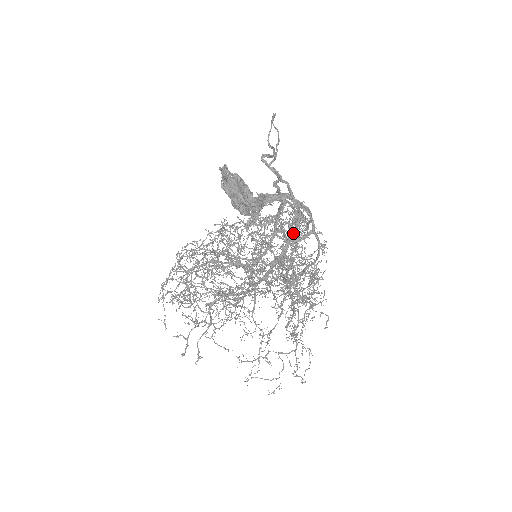
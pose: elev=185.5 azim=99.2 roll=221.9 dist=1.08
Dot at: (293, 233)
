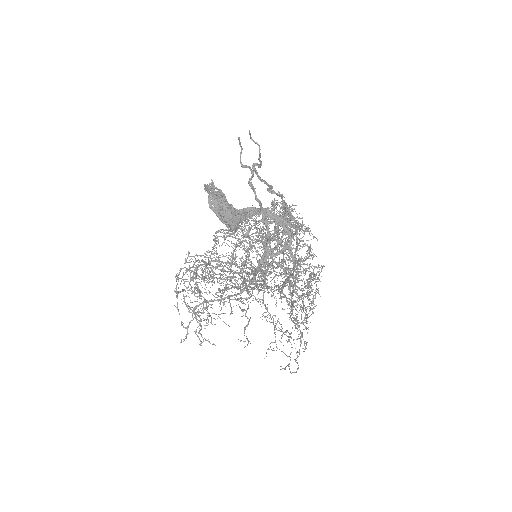
Dot at: (288, 238)
